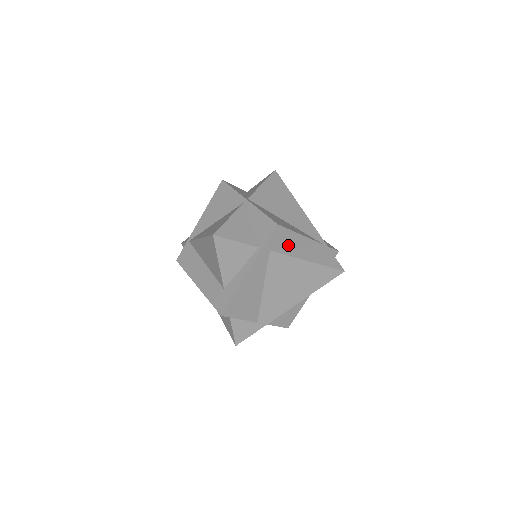
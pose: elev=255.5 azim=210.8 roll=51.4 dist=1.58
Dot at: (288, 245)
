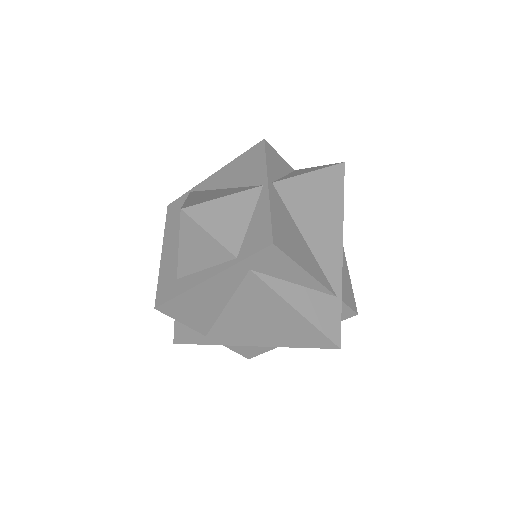
Dot at: (281, 275)
